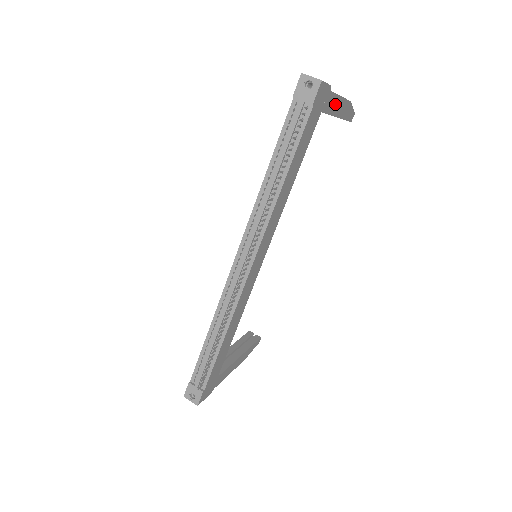
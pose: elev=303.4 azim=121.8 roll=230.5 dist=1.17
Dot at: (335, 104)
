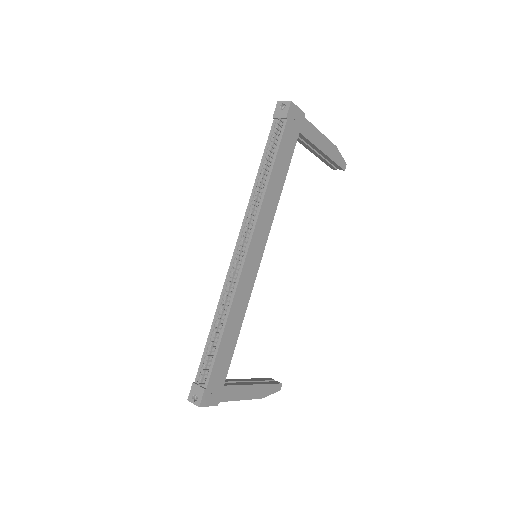
Dot at: (316, 136)
